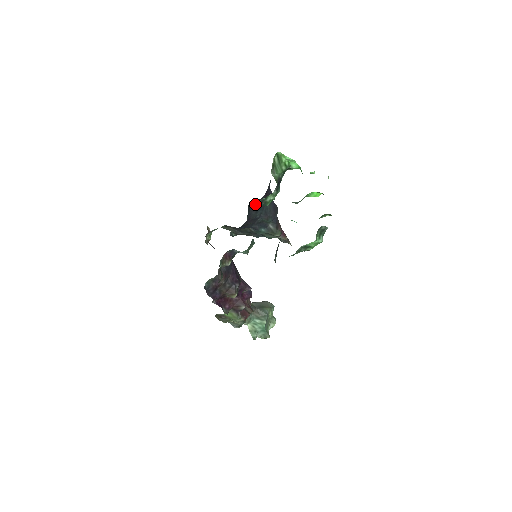
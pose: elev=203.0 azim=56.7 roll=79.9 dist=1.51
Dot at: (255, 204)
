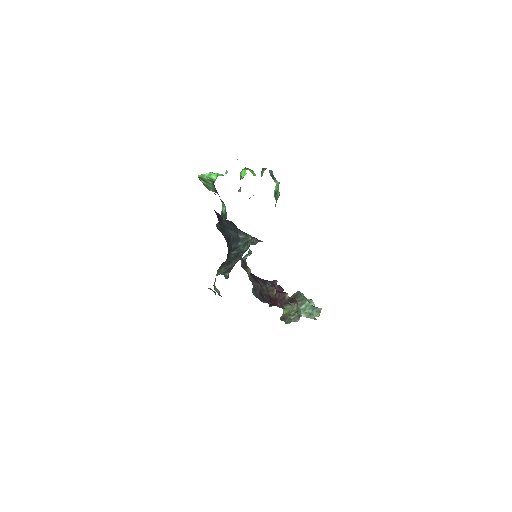
Dot at: (219, 228)
